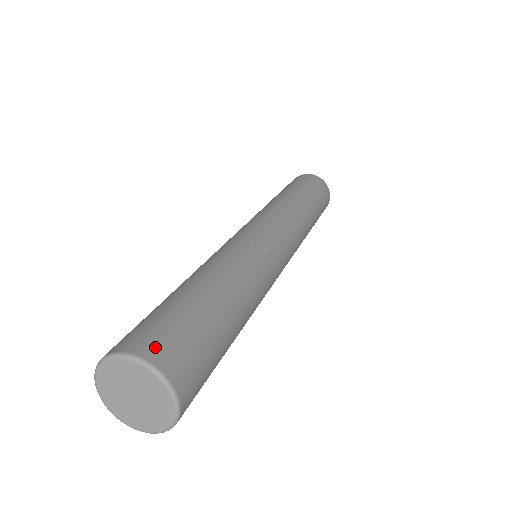
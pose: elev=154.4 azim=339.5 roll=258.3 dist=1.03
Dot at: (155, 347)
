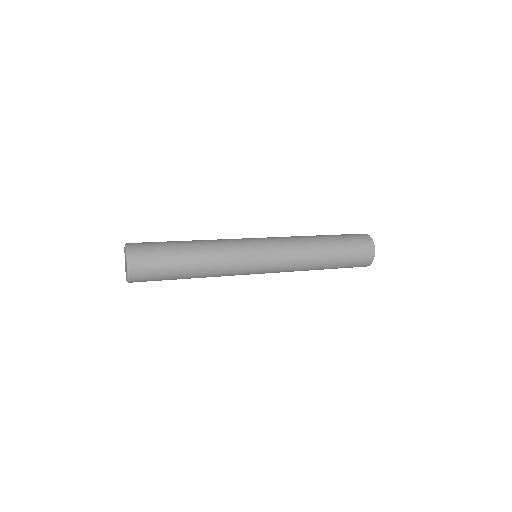
Dot at: (136, 253)
